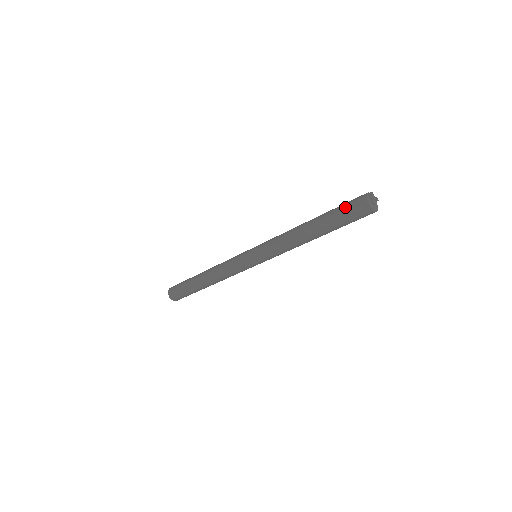
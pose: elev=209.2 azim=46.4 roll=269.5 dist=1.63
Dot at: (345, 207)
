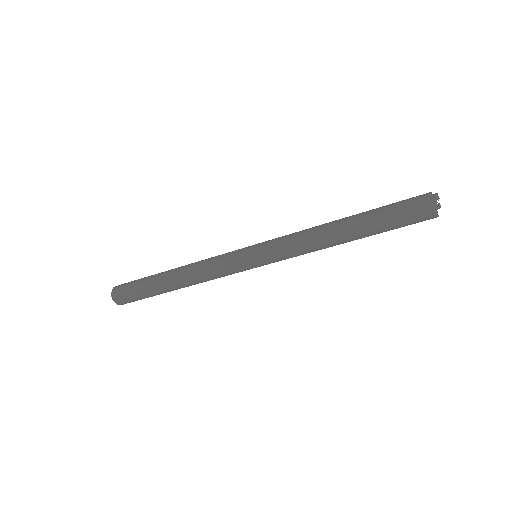
Dot at: (400, 202)
